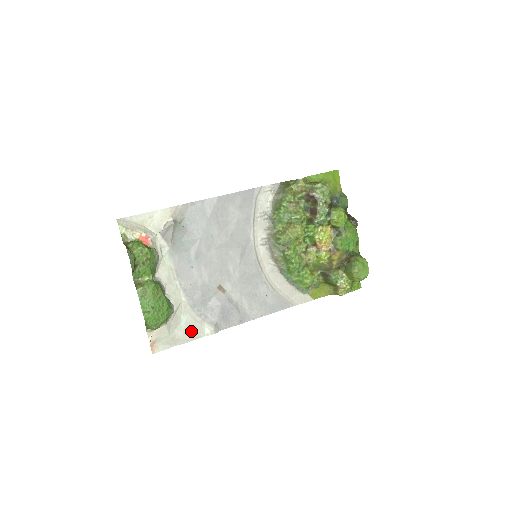
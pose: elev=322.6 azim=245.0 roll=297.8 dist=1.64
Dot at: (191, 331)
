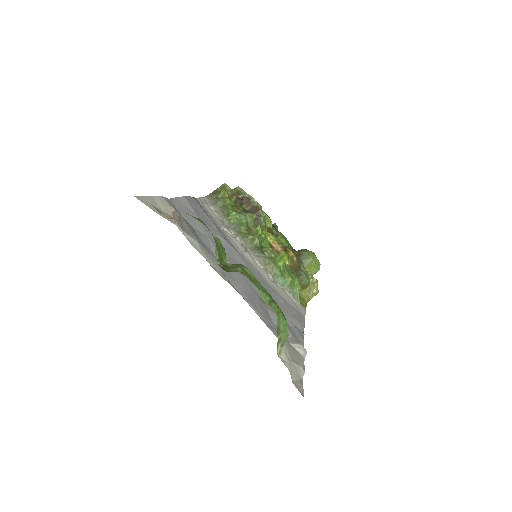
Dot at: (294, 353)
